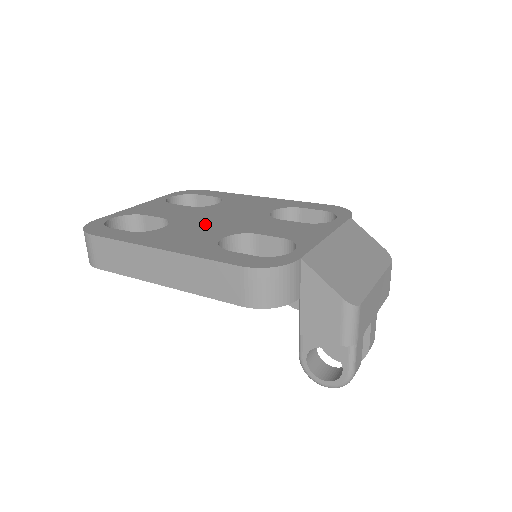
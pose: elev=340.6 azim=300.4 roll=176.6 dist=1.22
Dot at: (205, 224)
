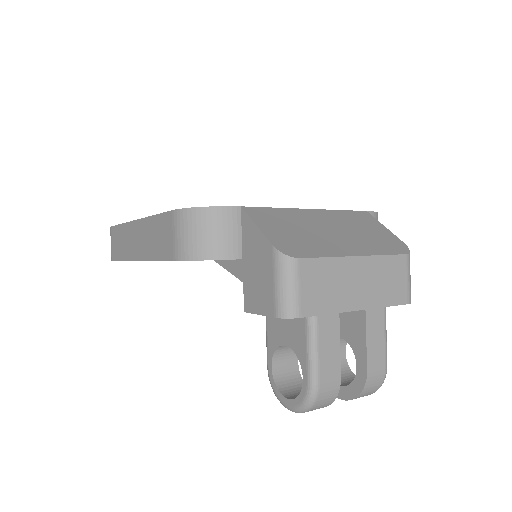
Dot at: occluded
